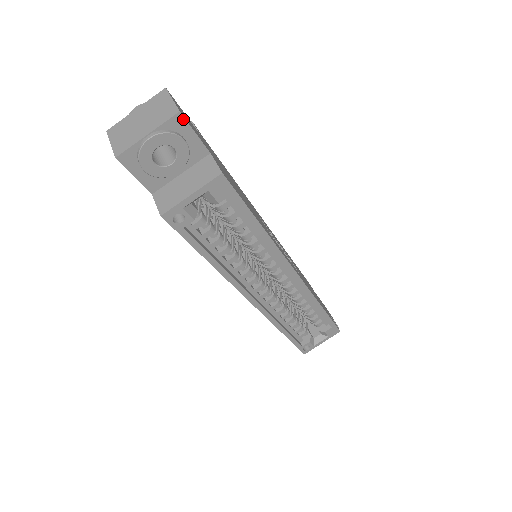
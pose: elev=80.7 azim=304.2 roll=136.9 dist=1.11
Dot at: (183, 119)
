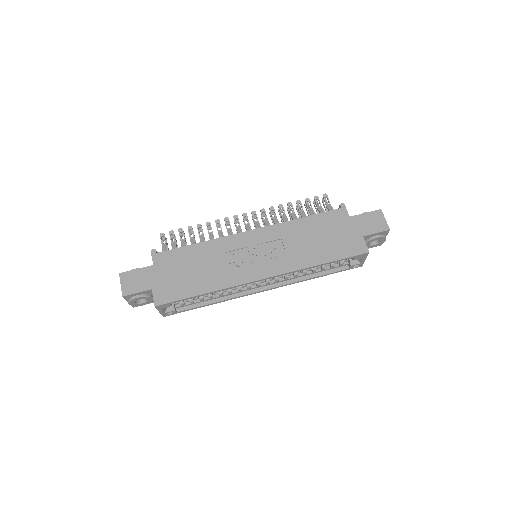
Dot at: (127, 296)
